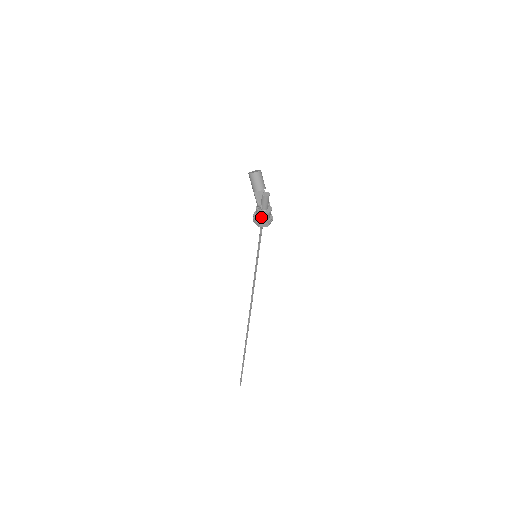
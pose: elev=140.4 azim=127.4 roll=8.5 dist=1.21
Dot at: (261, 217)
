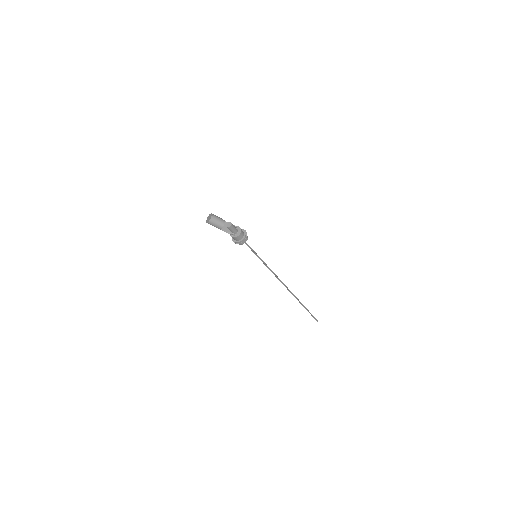
Dot at: (239, 239)
